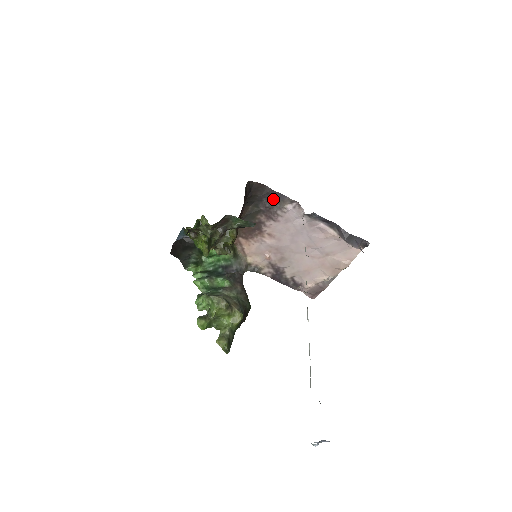
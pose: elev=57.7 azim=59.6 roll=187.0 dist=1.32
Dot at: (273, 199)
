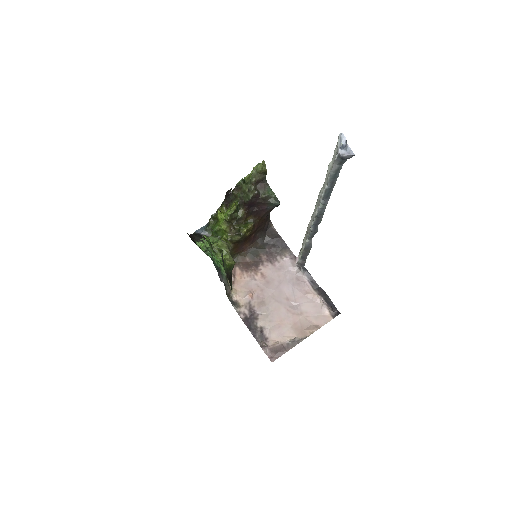
Dot at: (278, 246)
